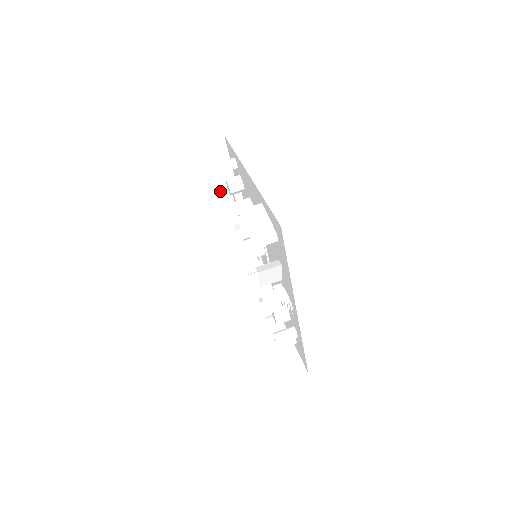
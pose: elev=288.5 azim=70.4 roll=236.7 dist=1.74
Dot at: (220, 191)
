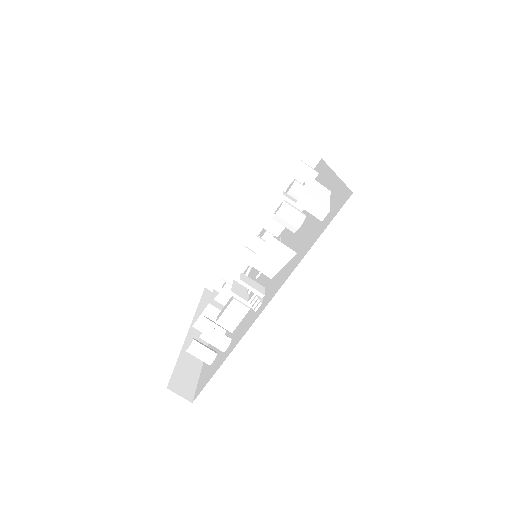
Dot at: (269, 198)
